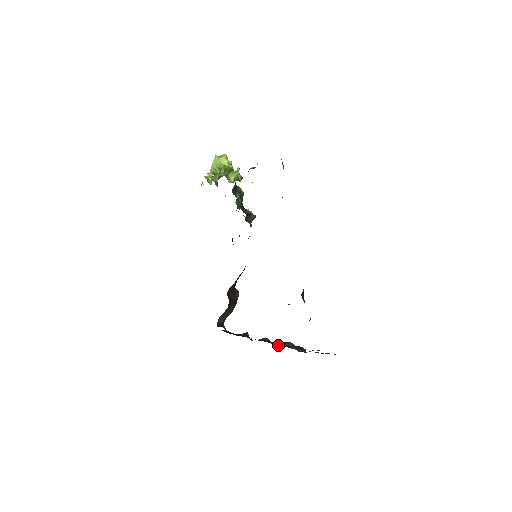
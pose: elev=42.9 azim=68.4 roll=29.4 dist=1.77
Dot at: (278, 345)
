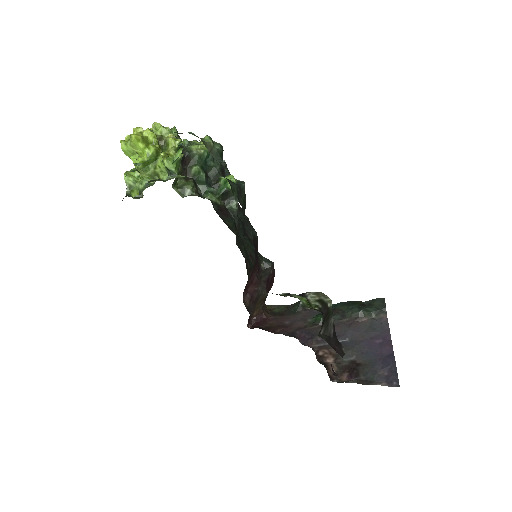
Dot at: (338, 323)
